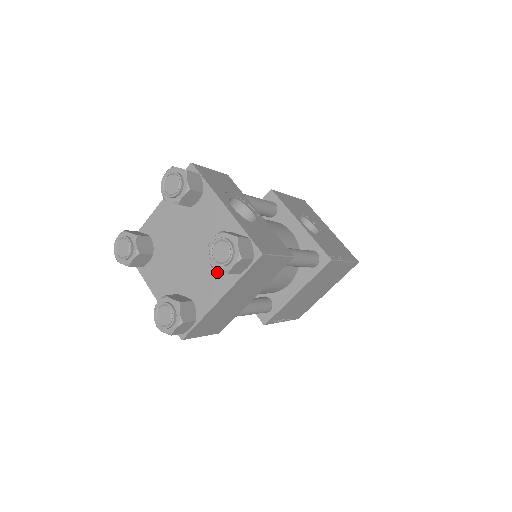
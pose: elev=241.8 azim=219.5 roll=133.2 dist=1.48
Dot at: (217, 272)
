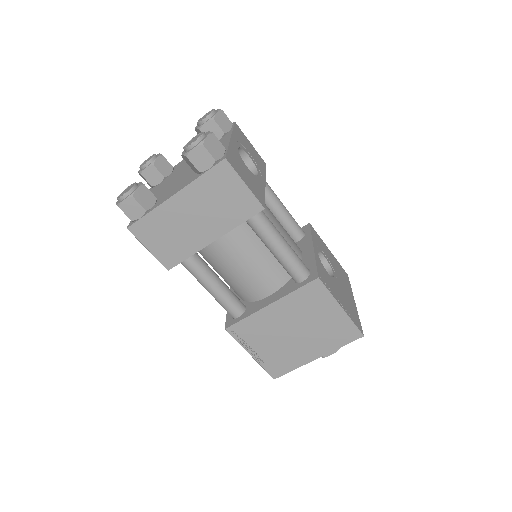
Dot at: (189, 178)
